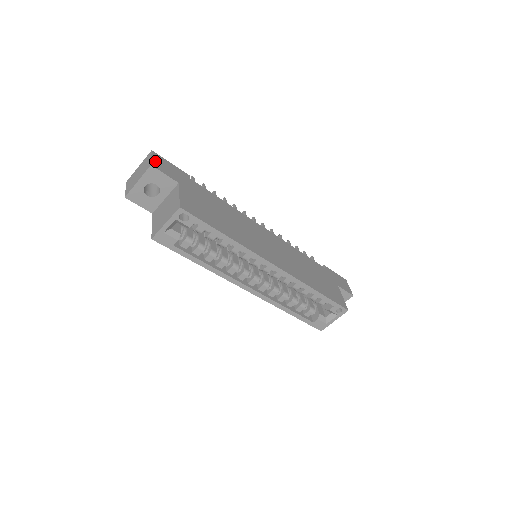
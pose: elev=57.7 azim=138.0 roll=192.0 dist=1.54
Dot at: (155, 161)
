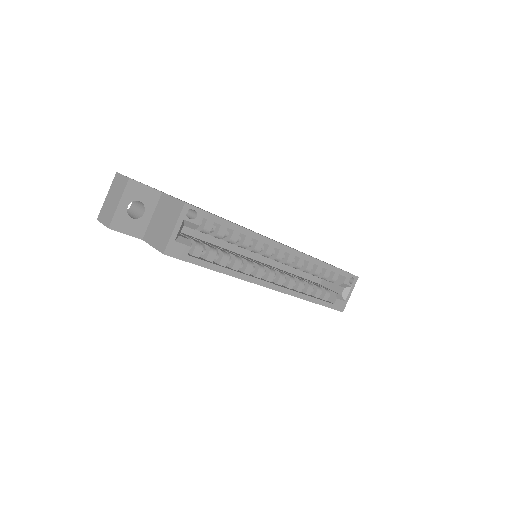
Dot at: occluded
